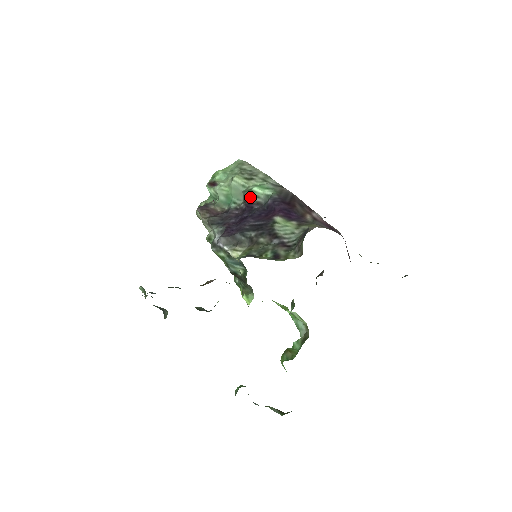
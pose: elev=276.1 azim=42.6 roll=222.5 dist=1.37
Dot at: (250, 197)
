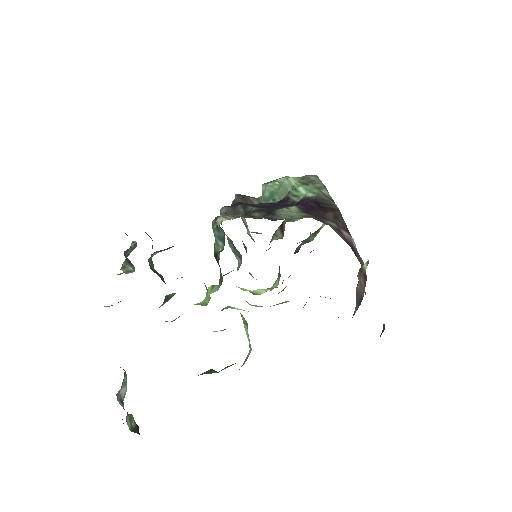
Dot at: (290, 195)
